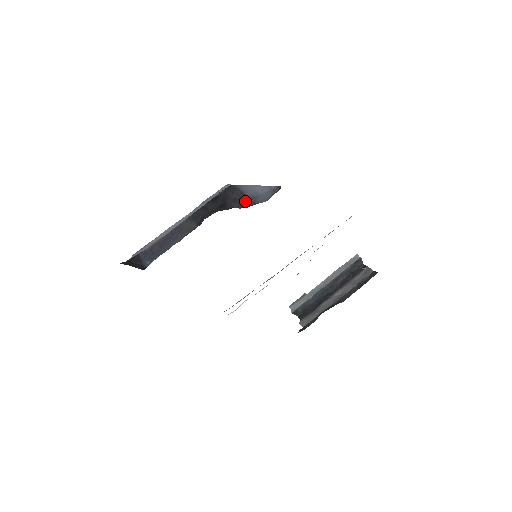
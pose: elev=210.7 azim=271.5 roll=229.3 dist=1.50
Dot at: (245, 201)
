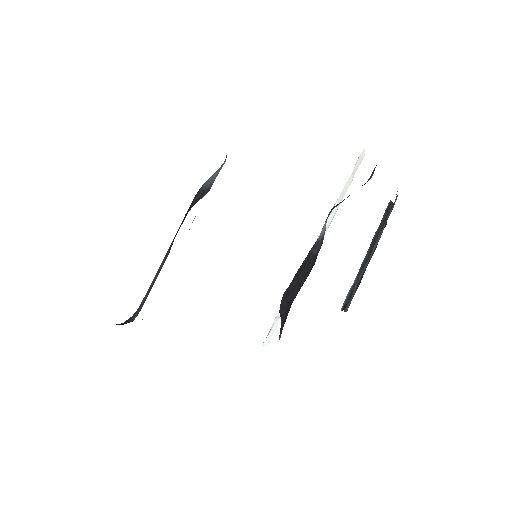
Dot at: (204, 193)
